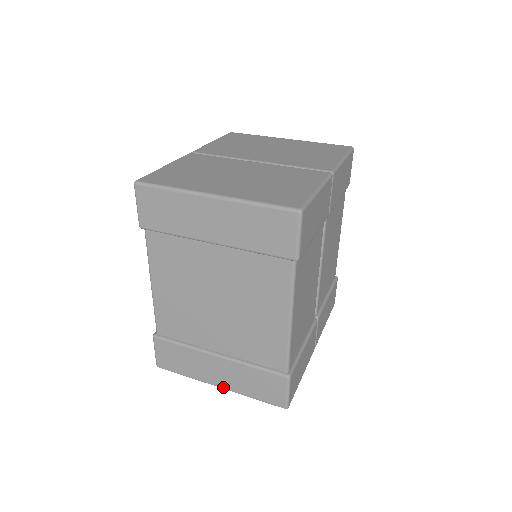
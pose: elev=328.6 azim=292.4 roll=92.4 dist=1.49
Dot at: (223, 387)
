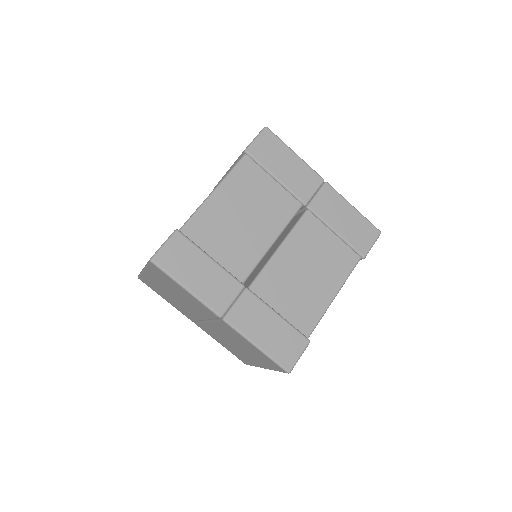
Dot at: occluded
